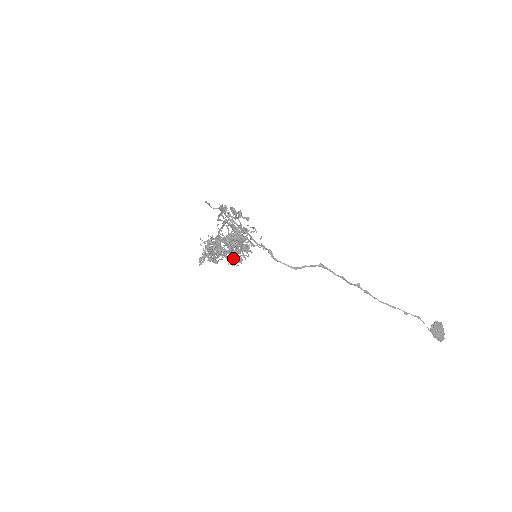
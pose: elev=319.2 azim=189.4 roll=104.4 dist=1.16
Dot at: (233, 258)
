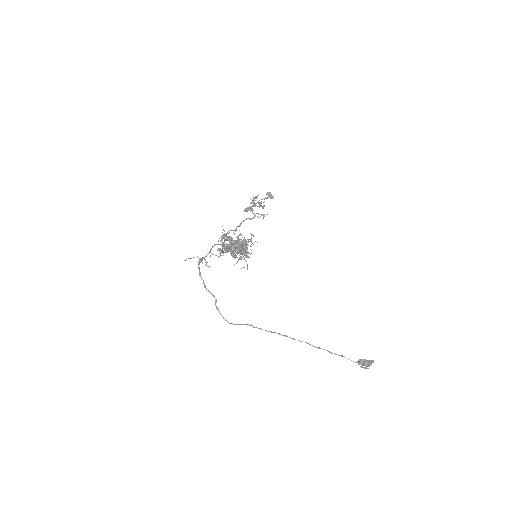
Dot at: occluded
